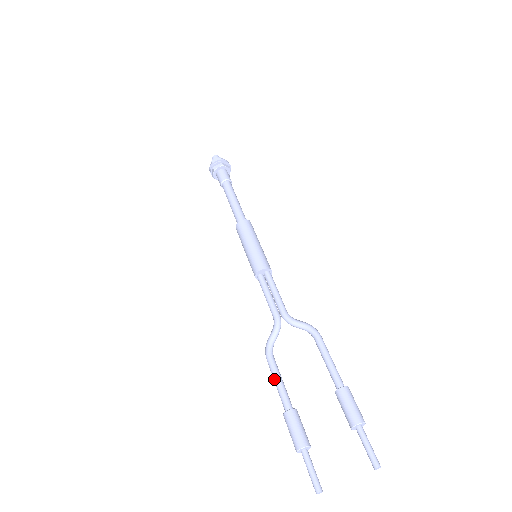
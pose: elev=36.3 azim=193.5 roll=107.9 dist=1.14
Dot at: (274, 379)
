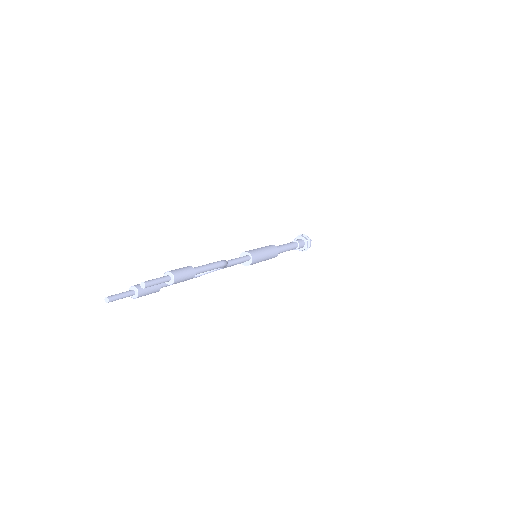
Dot at: occluded
